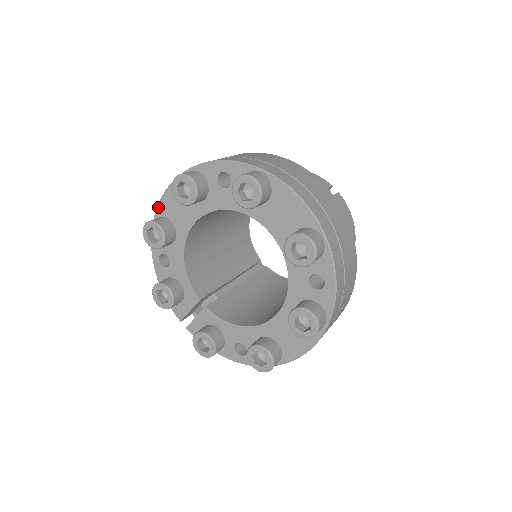
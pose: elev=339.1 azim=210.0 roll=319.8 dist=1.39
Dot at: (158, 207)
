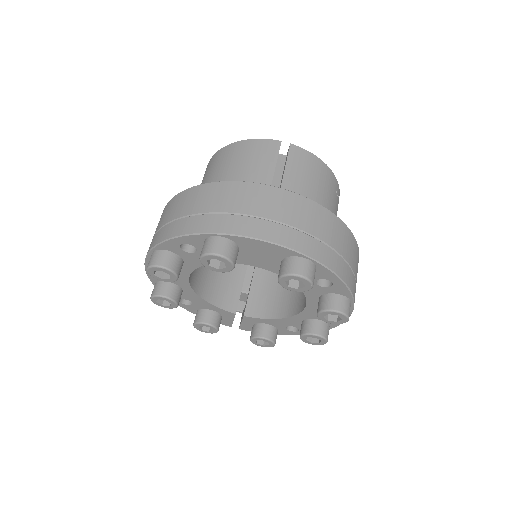
Dot at: (149, 277)
